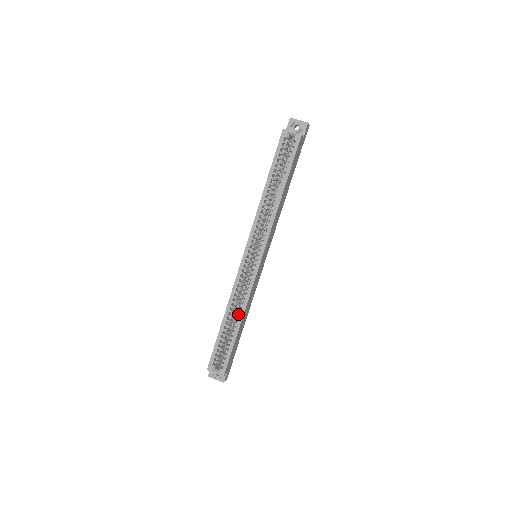
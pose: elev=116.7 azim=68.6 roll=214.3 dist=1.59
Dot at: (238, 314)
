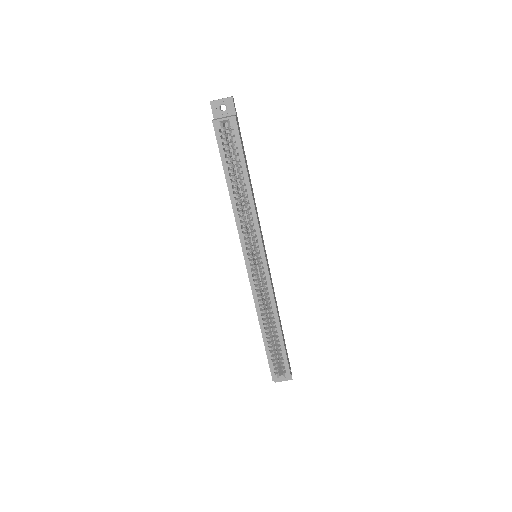
Dot at: (273, 320)
